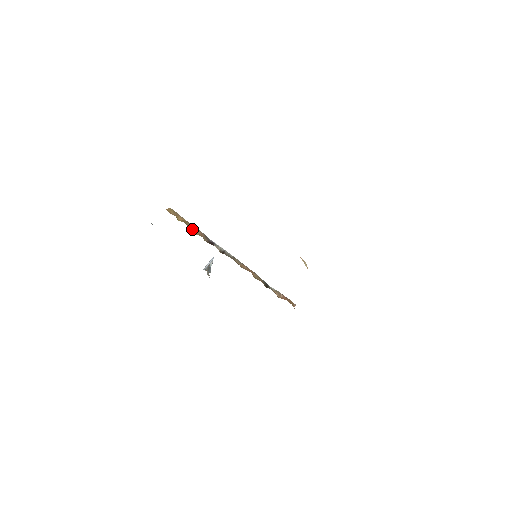
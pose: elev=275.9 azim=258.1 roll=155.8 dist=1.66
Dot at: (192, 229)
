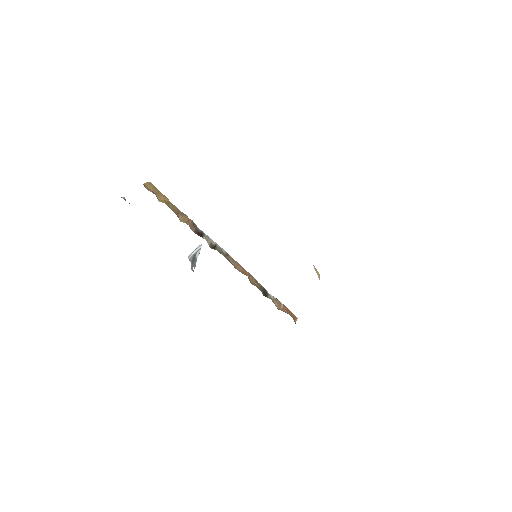
Dot at: (176, 213)
